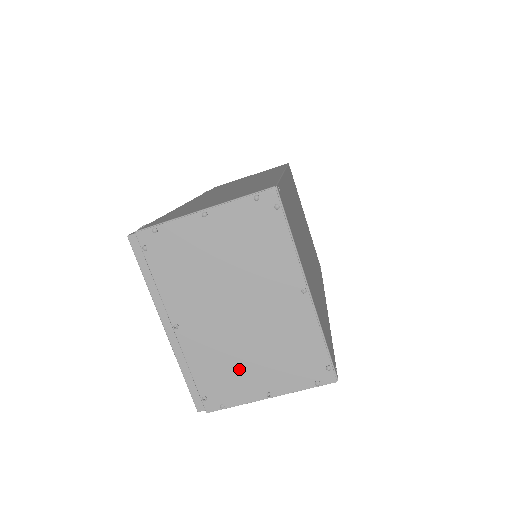
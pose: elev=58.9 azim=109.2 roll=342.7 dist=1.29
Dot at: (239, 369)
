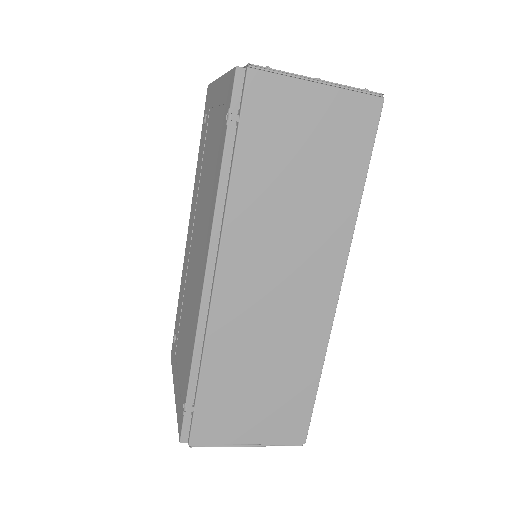
Dot at: occluded
